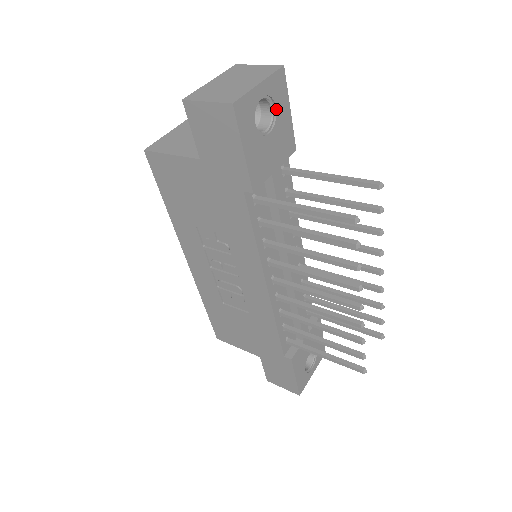
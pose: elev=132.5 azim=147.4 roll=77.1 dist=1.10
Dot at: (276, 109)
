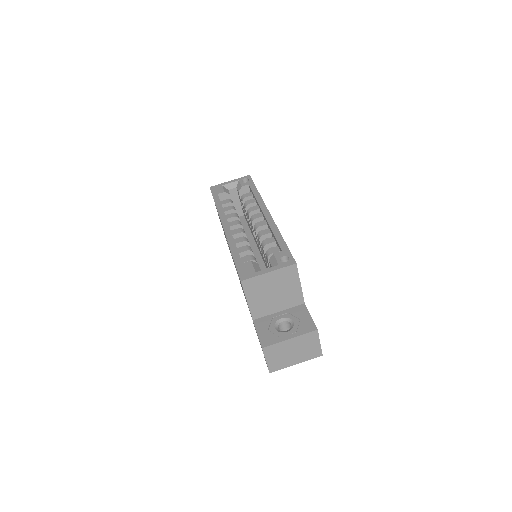
Dot at: occluded
